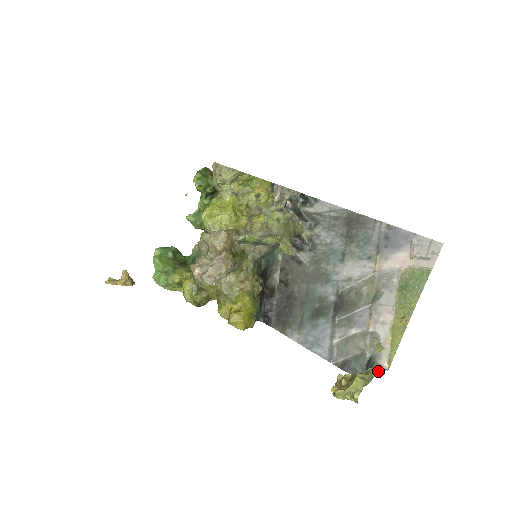
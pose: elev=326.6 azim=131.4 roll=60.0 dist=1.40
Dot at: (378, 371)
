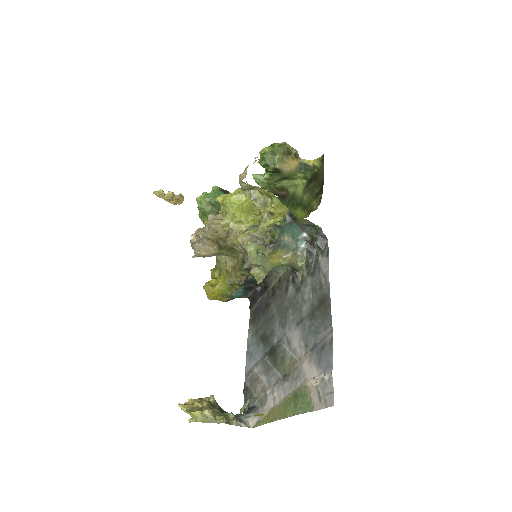
Dot at: (231, 422)
